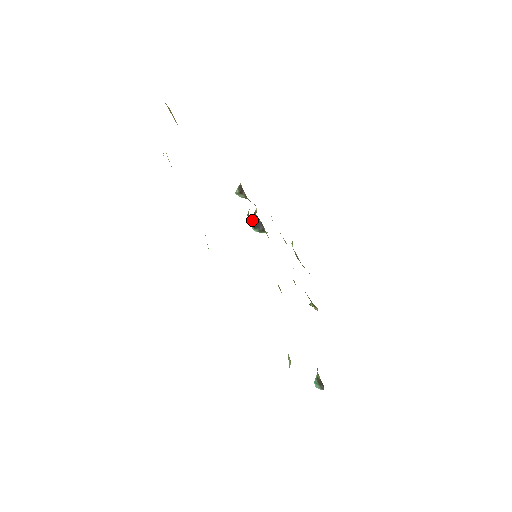
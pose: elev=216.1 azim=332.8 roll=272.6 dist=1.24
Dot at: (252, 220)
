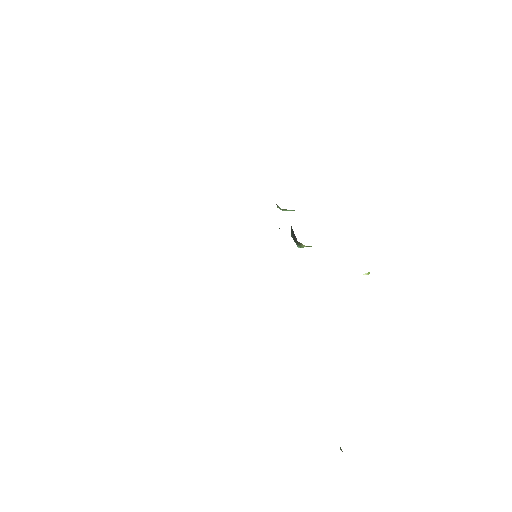
Dot at: (291, 233)
